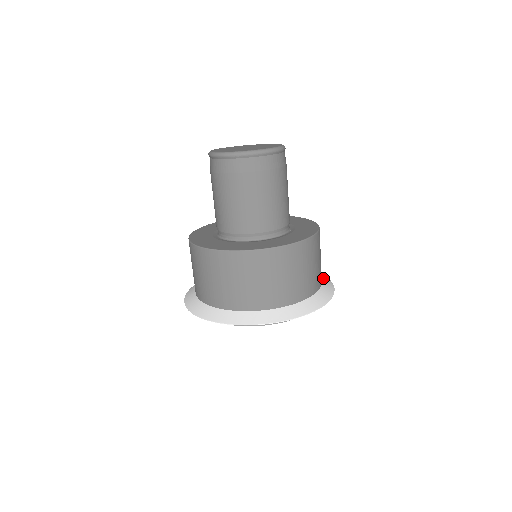
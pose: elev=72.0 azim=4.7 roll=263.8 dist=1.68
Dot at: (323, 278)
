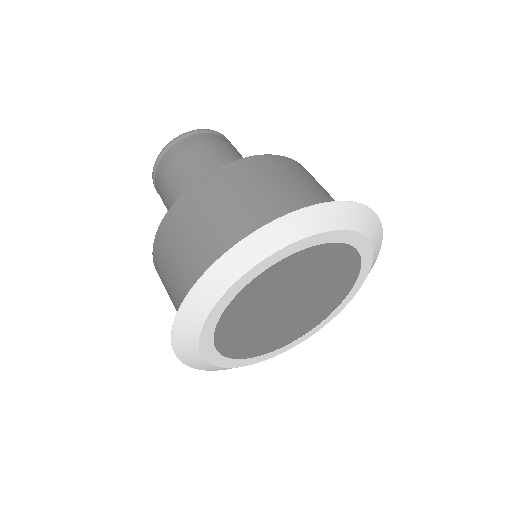
Dot at: occluded
